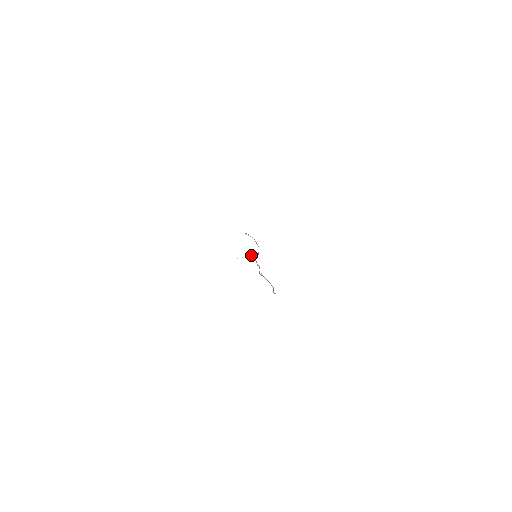
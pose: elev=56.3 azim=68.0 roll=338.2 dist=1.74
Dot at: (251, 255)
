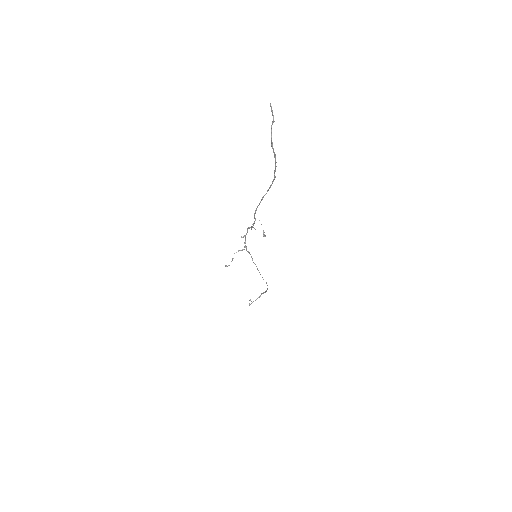
Dot at: occluded
